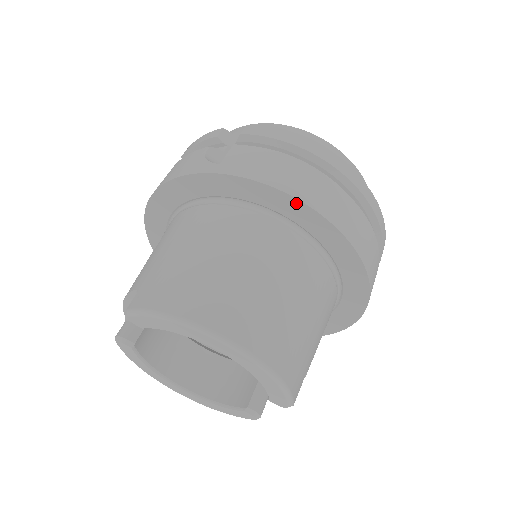
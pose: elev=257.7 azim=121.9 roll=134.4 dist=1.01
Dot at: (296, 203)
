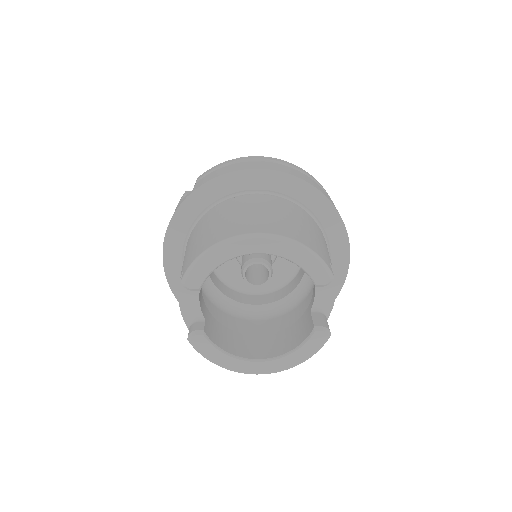
Dot at: (248, 173)
